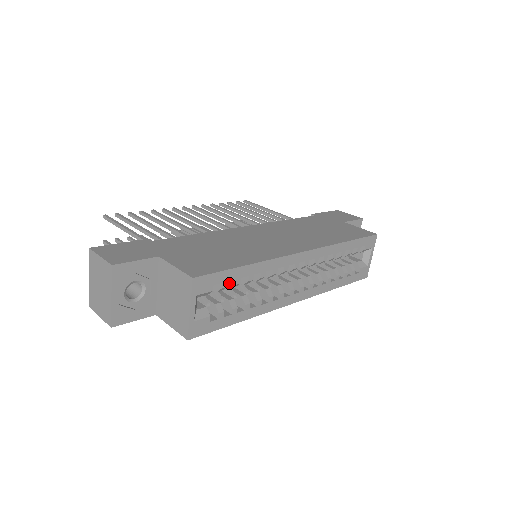
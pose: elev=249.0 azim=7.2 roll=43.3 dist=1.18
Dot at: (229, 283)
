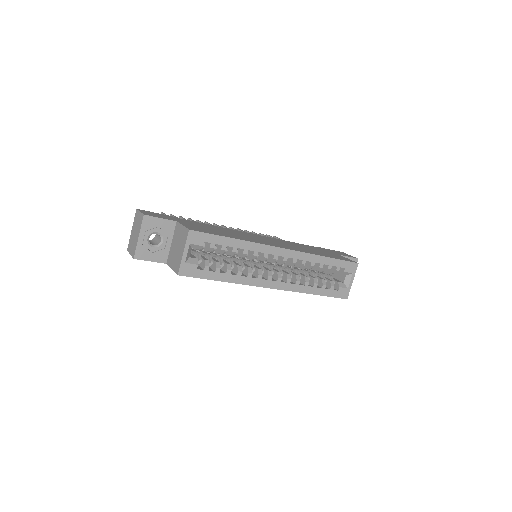
Dot at: (218, 249)
